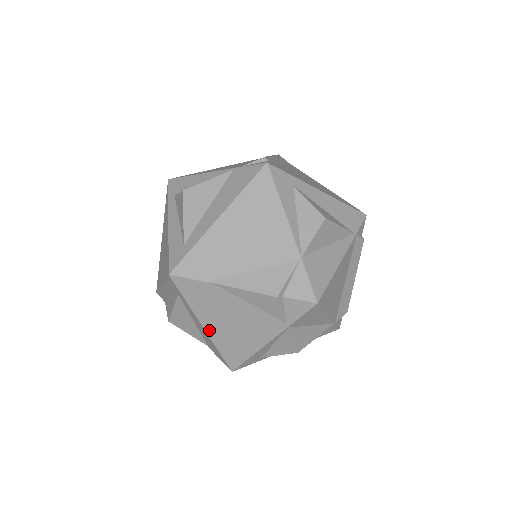
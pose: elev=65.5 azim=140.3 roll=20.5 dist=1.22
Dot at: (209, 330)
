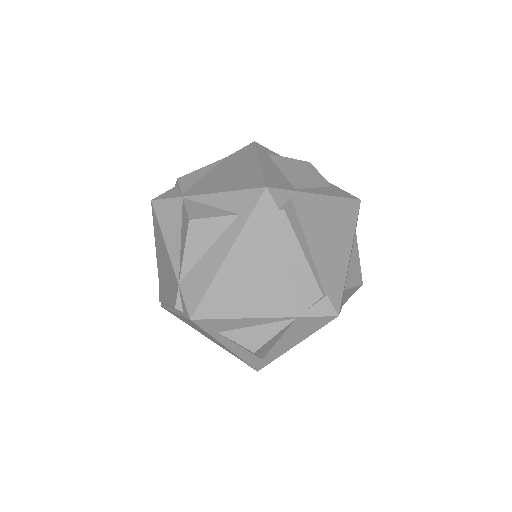
Dot at: occluded
